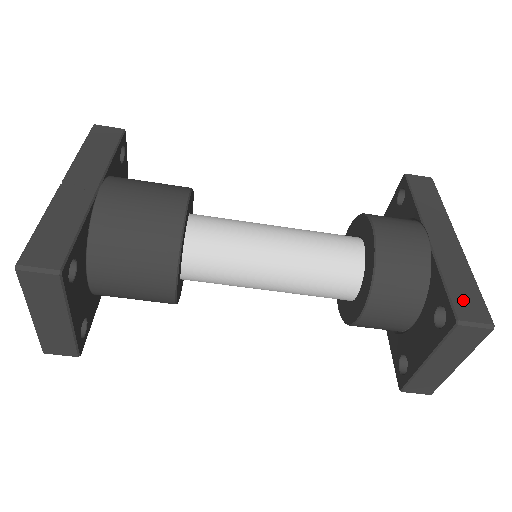
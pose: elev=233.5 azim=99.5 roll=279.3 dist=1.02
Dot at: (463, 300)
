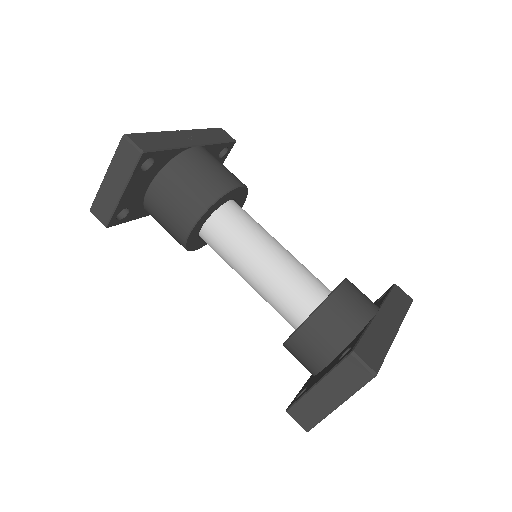
Dot at: (367, 348)
